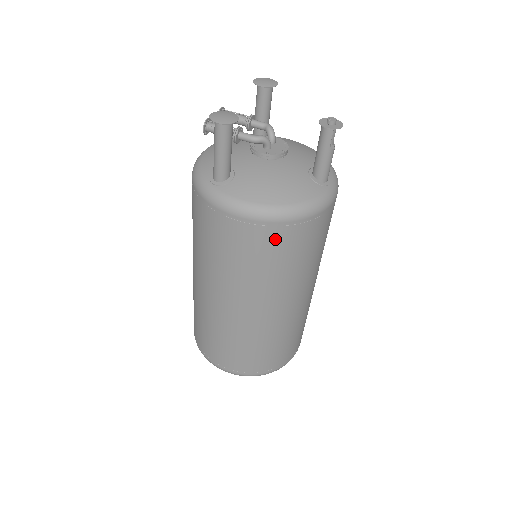
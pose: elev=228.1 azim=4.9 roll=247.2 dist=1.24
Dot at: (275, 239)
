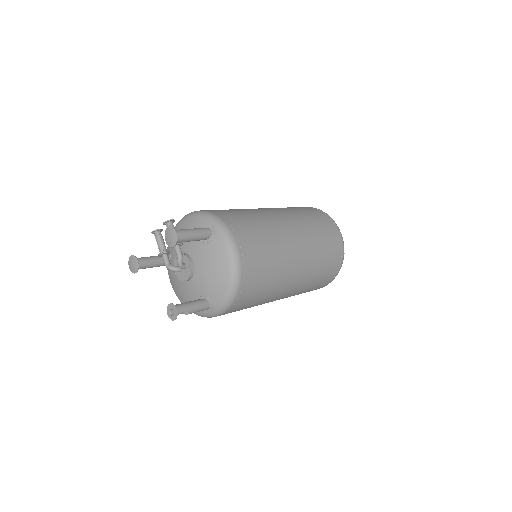
Dot at: occluded
